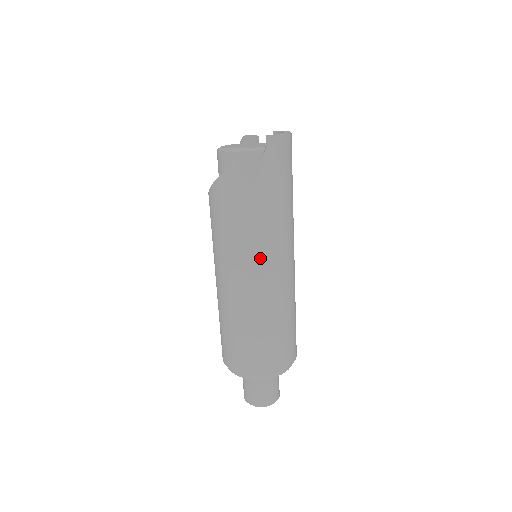
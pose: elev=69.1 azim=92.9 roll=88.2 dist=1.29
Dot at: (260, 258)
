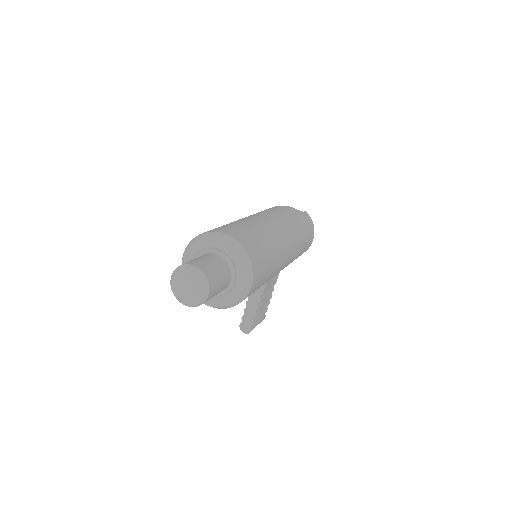
Dot at: (275, 218)
